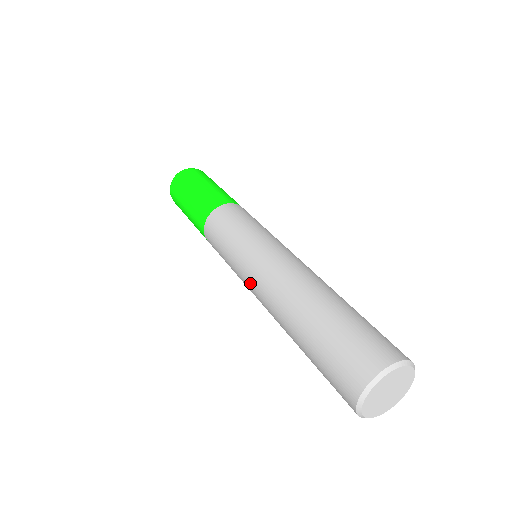
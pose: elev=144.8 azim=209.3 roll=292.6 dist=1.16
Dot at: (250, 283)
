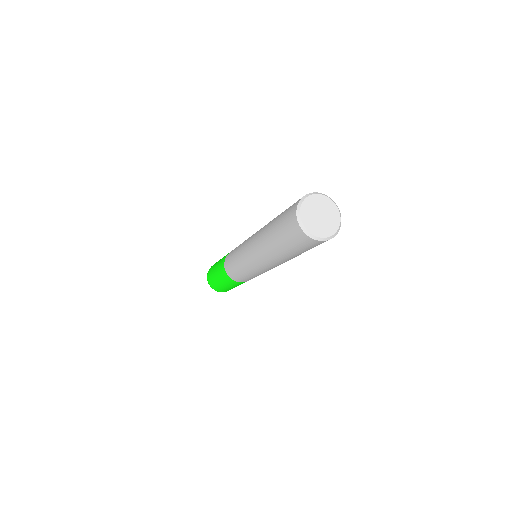
Dot at: (247, 247)
